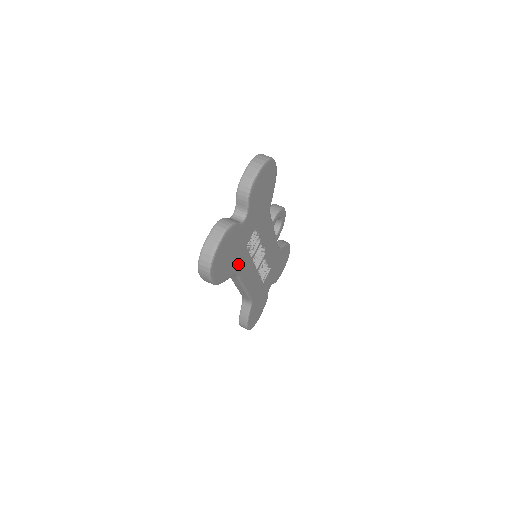
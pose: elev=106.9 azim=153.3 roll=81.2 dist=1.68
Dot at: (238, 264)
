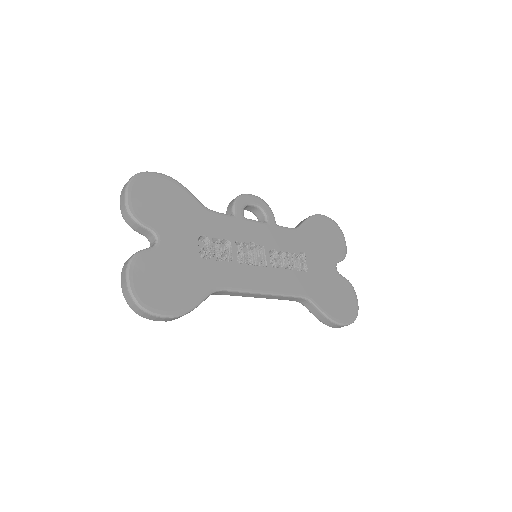
Dot at: (207, 280)
